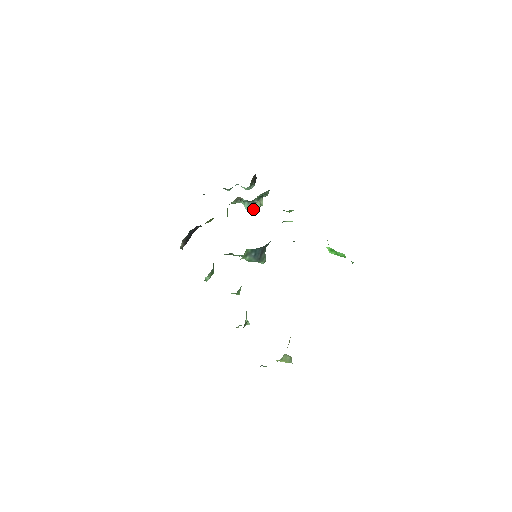
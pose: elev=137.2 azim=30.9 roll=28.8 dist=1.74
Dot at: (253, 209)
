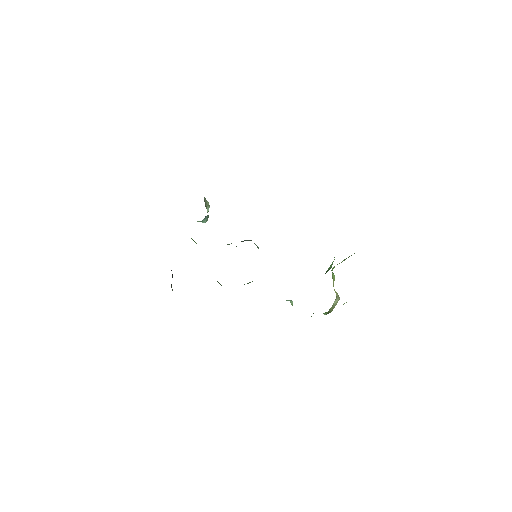
Dot at: occluded
